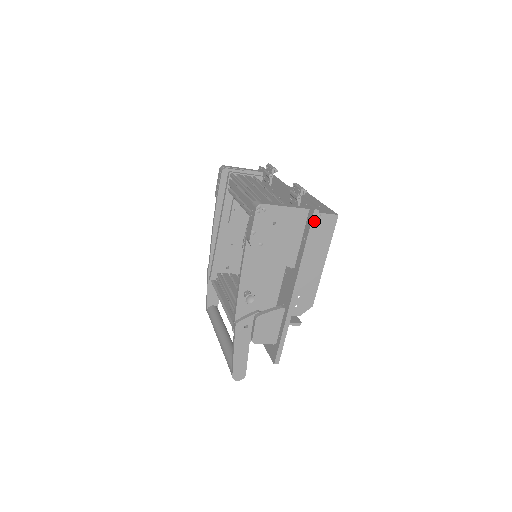
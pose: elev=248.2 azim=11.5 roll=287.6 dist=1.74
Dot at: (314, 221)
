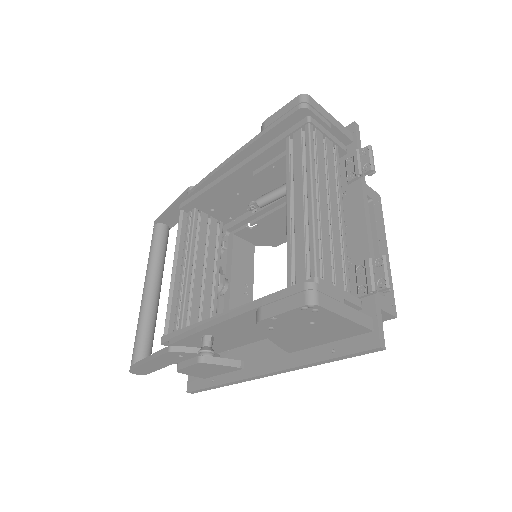
Dot at: (365, 352)
